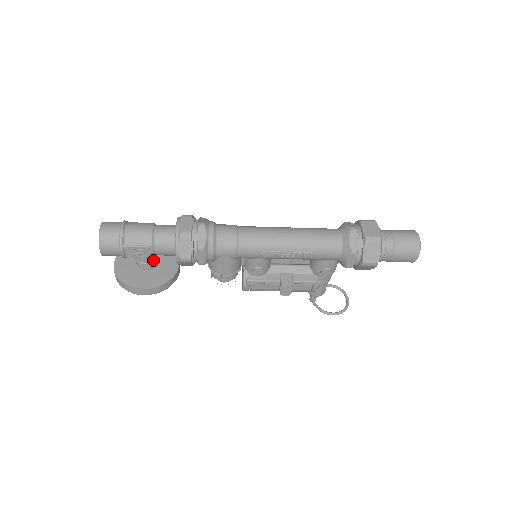
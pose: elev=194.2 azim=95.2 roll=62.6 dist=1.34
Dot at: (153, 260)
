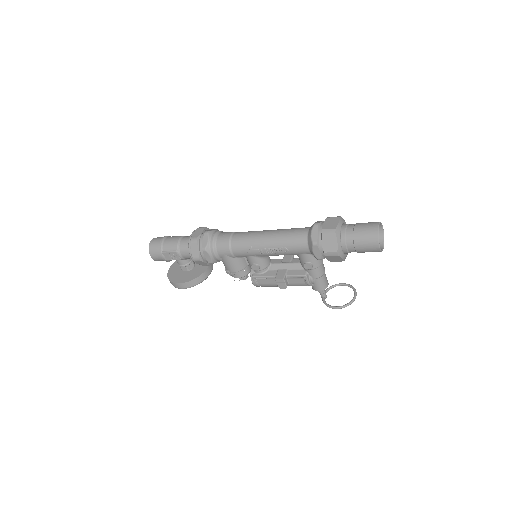
Dot at: (188, 263)
